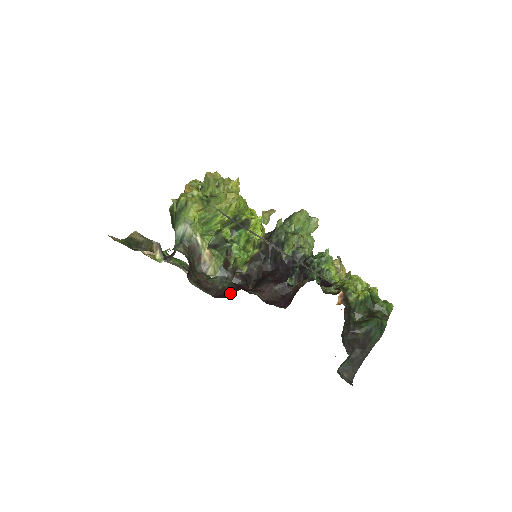
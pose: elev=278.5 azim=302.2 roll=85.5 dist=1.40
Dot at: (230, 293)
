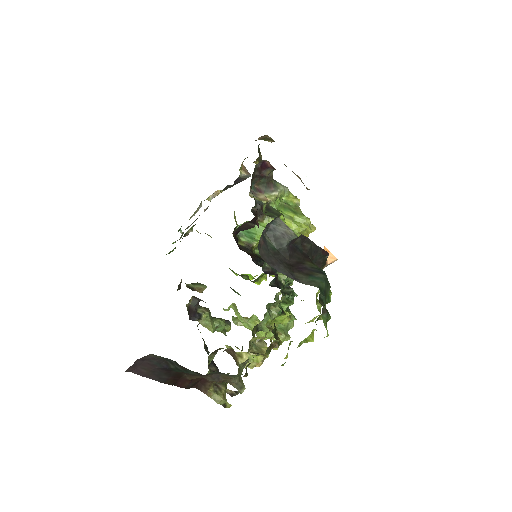
Dot at: occluded
